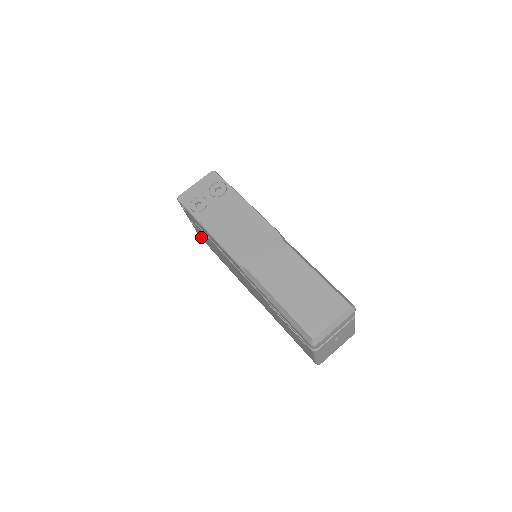
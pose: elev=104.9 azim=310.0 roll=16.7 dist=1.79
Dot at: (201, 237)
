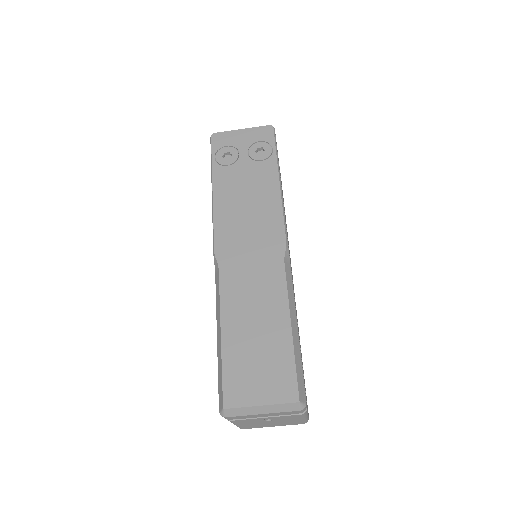
Dot at: occluded
